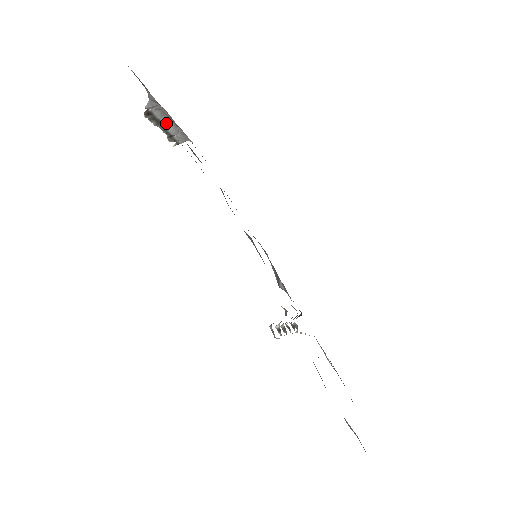
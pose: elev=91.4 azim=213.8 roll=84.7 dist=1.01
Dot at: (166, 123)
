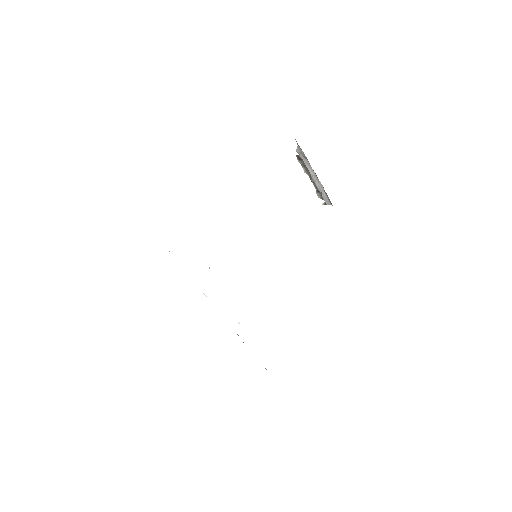
Dot at: (314, 176)
